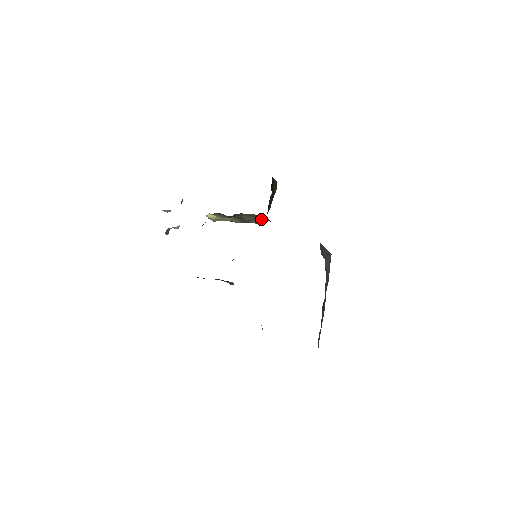
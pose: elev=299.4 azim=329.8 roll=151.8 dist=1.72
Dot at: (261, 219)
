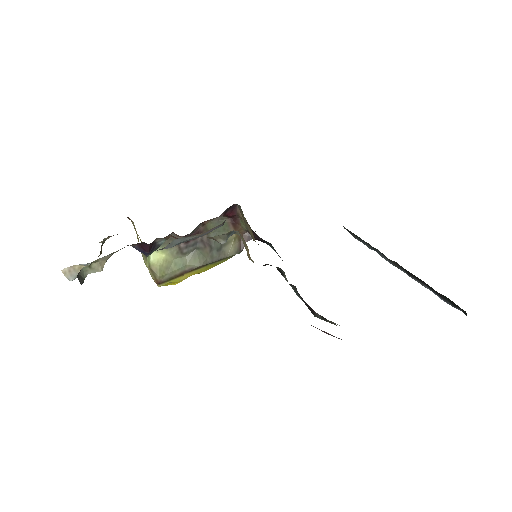
Dot at: (237, 241)
